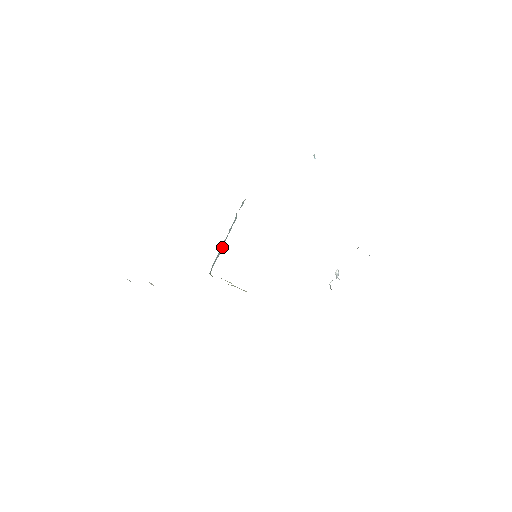
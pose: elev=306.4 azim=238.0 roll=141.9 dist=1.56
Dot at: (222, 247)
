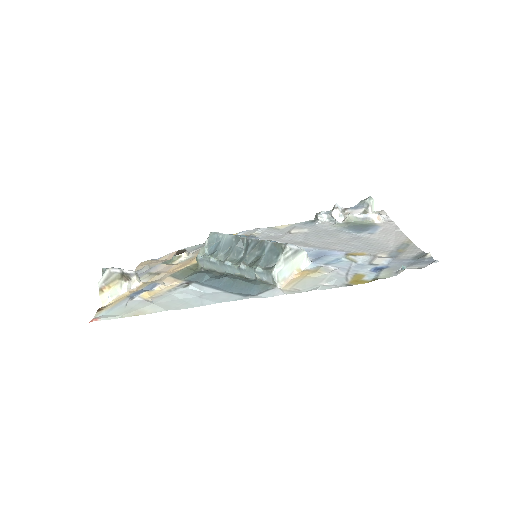
Dot at: (222, 270)
